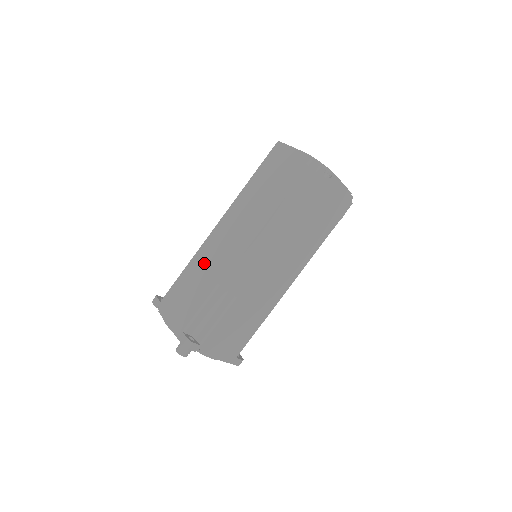
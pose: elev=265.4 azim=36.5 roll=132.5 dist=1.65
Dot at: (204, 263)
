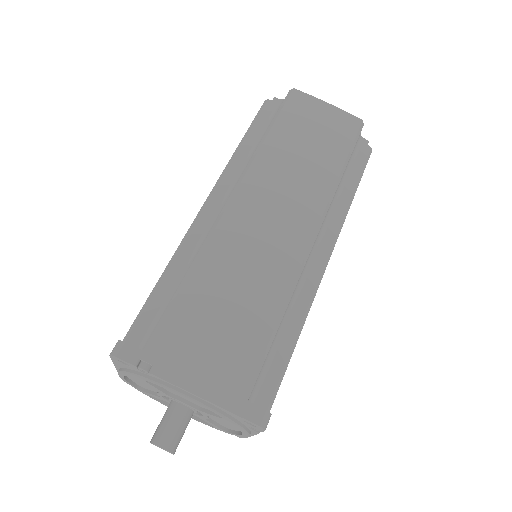
Dot at: (236, 266)
